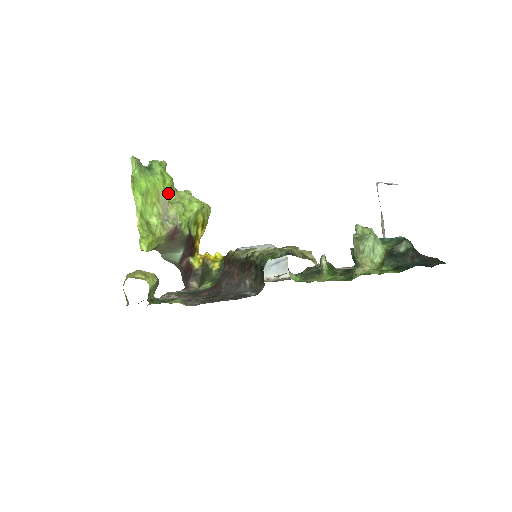
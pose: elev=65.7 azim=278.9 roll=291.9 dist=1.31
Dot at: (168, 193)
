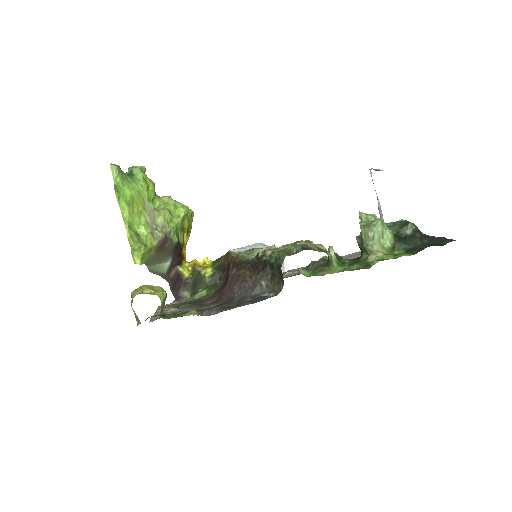
Dot at: (152, 200)
